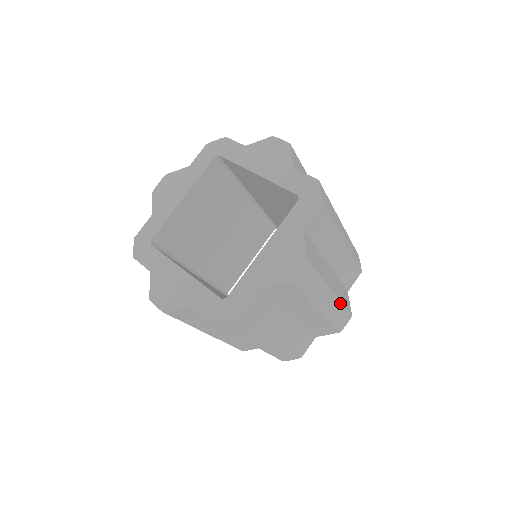
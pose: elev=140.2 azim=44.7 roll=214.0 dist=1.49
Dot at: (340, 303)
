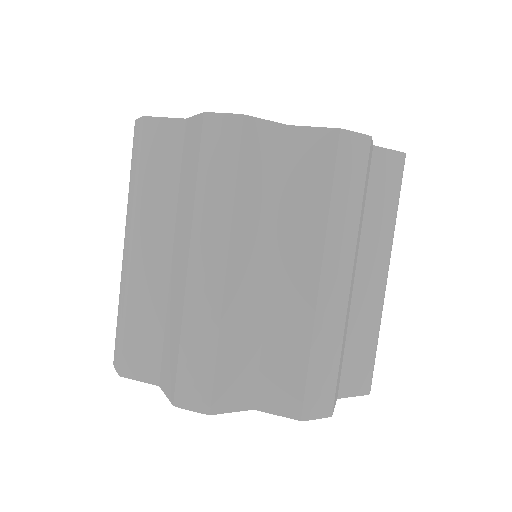
Dot at: (341, 333)
